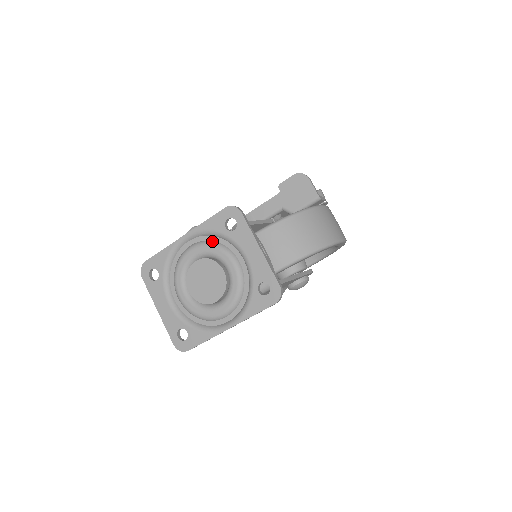
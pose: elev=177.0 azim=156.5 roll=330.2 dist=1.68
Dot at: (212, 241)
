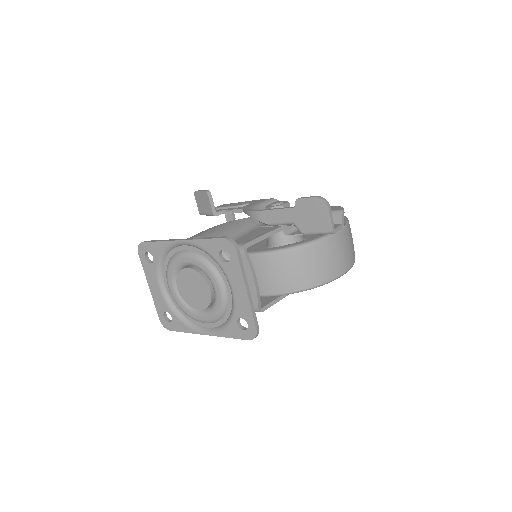
Dot at: (205, 258)
